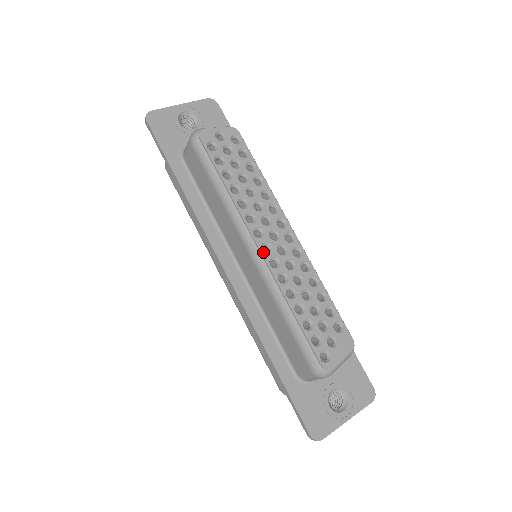
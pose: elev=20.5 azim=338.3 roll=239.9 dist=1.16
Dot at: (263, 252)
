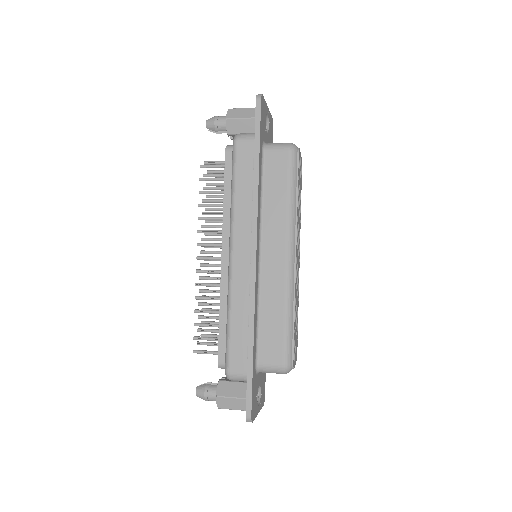
Dot at: occluded
